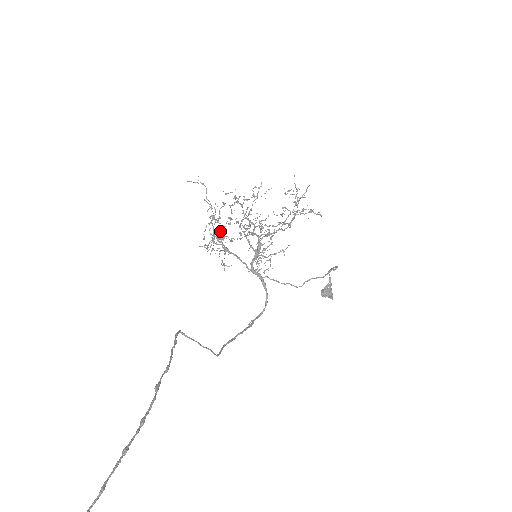
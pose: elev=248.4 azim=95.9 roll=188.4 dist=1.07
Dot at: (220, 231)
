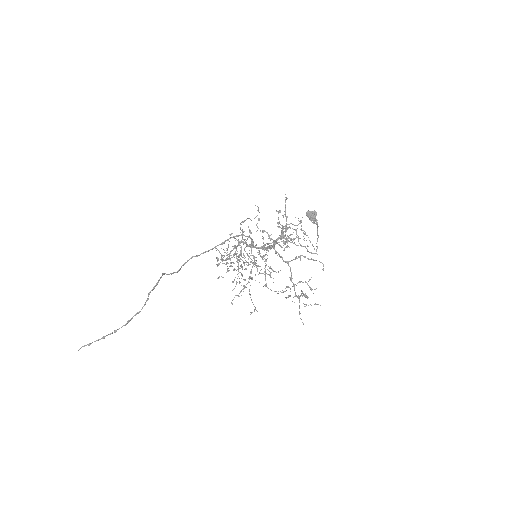
Dot at: (241, 252)
